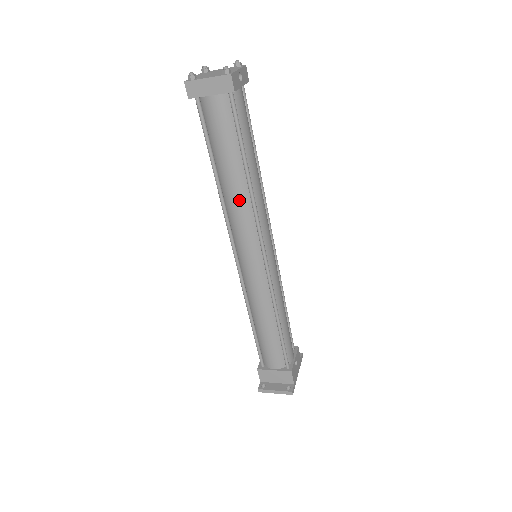
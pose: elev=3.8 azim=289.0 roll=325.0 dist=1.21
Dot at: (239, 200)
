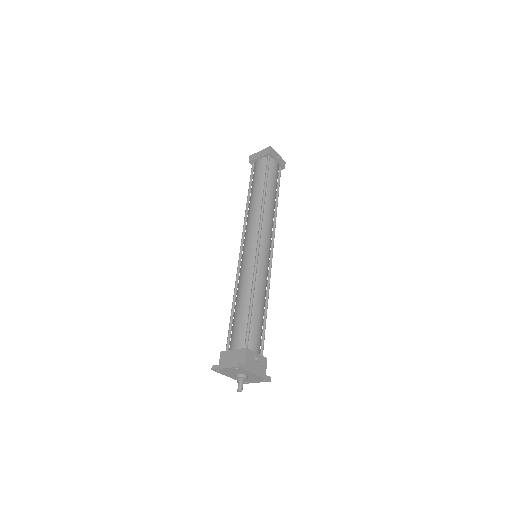
Dot at: (255, 207)
